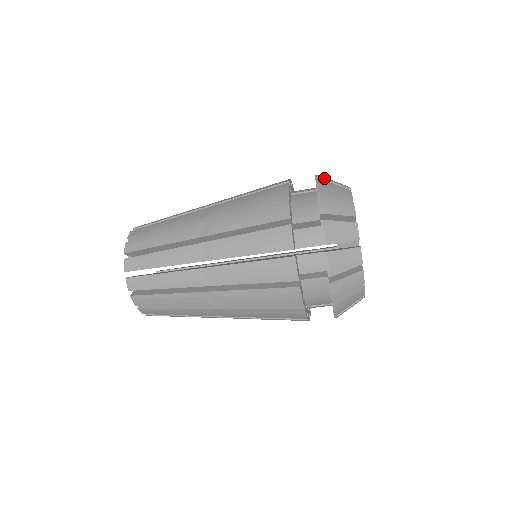
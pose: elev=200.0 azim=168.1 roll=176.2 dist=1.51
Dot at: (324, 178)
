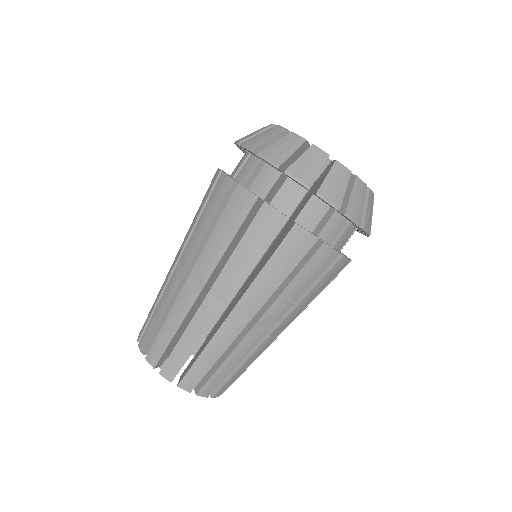
Dot at: occluded
